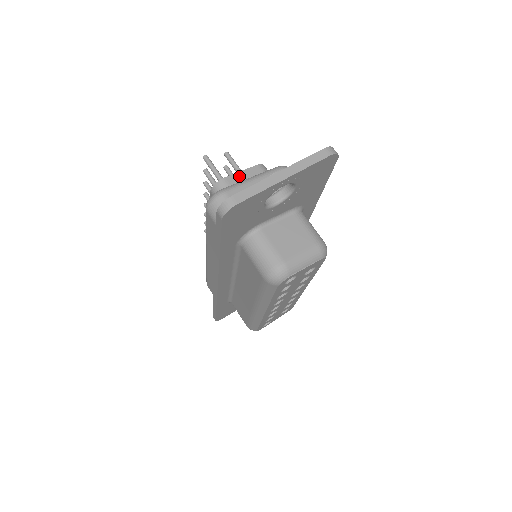
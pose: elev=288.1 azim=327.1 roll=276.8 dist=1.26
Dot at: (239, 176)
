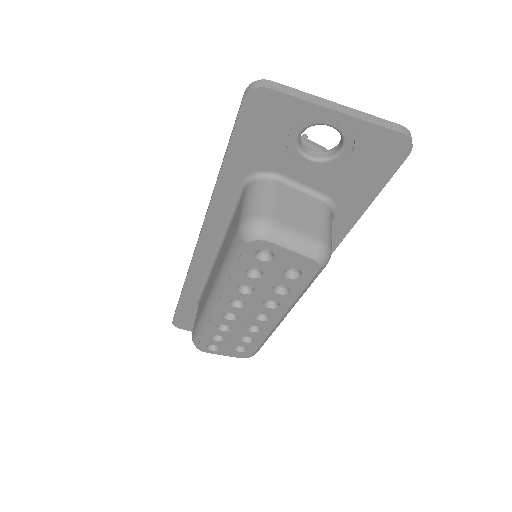
Dot at: occluded
